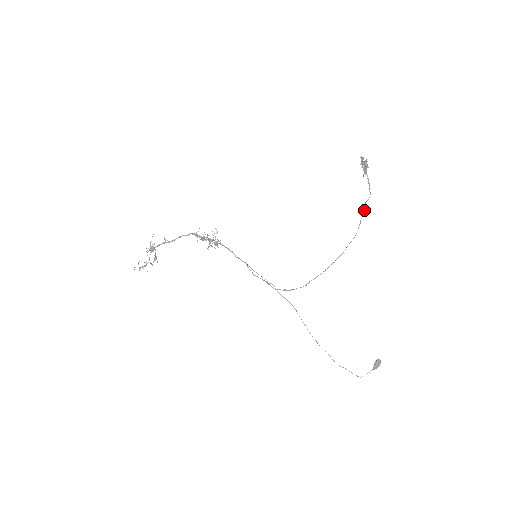
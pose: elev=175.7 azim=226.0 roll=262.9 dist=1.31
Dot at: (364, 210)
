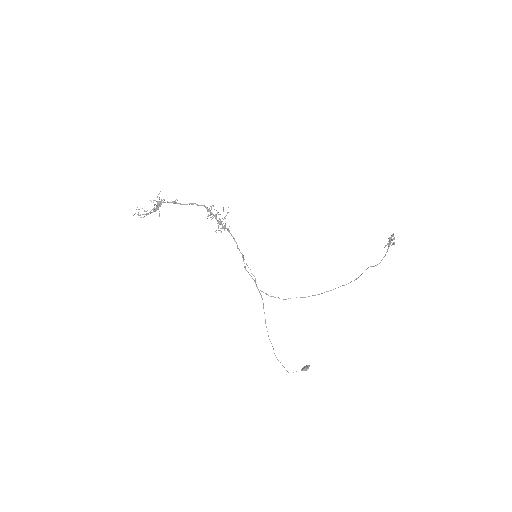
Dot at: occluded
